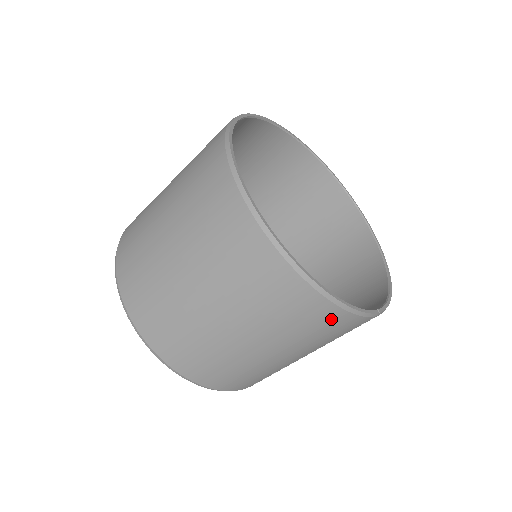
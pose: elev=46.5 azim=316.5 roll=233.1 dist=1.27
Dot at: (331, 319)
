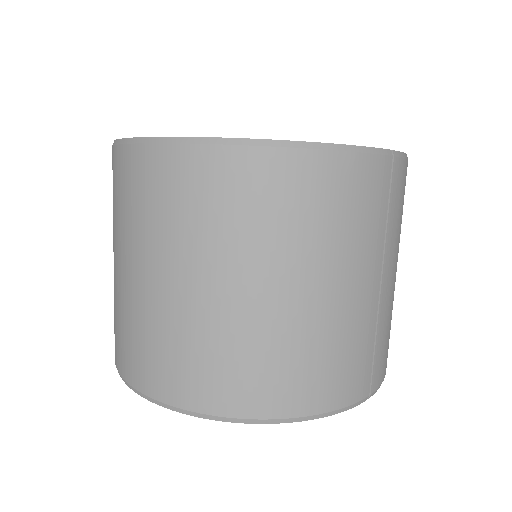
Dot at: (334, 178)
